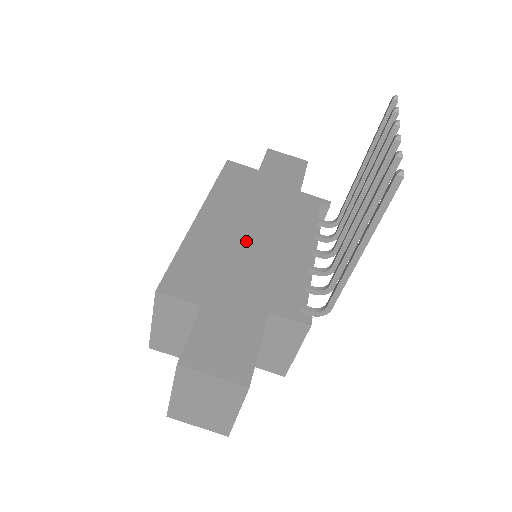
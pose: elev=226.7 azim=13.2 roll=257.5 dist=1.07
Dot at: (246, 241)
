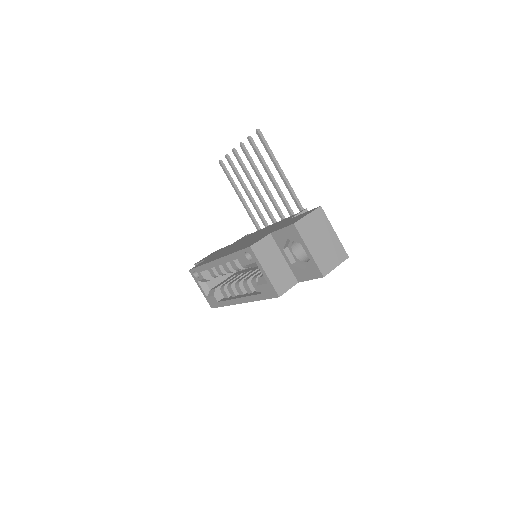
Dot at: (246, 241)
